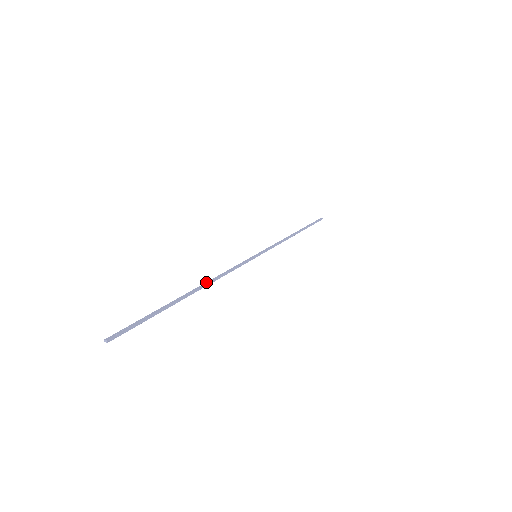
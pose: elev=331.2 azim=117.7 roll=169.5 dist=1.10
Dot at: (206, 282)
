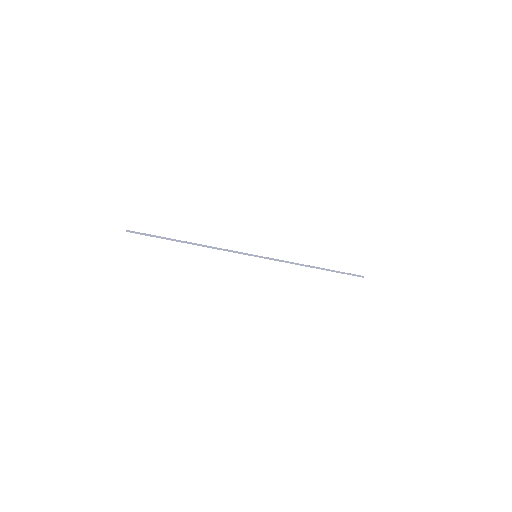
Dot at: occluded
